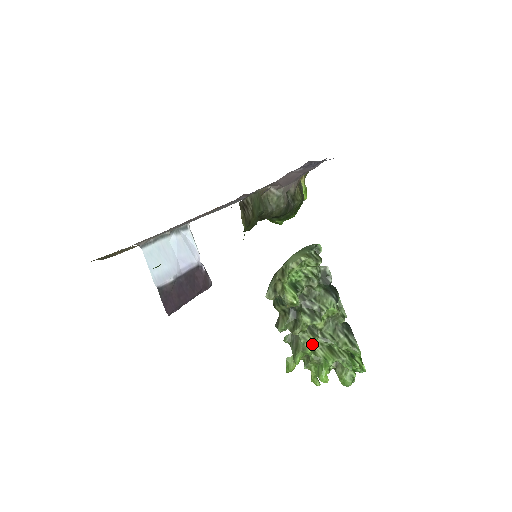
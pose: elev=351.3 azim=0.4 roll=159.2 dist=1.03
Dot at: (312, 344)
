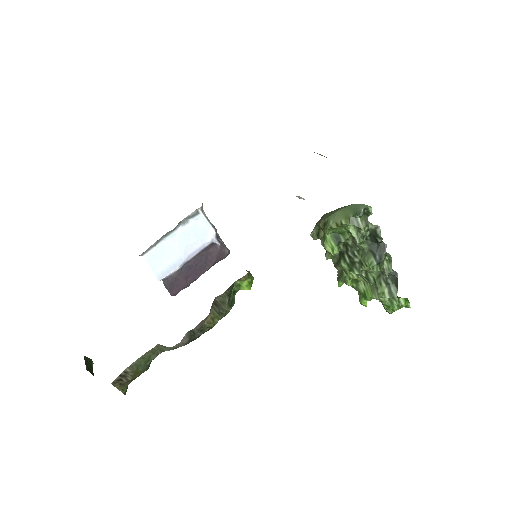
Dot at: (356, 278)
